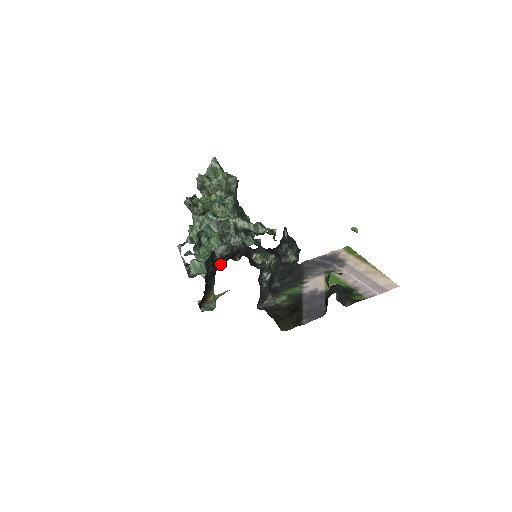
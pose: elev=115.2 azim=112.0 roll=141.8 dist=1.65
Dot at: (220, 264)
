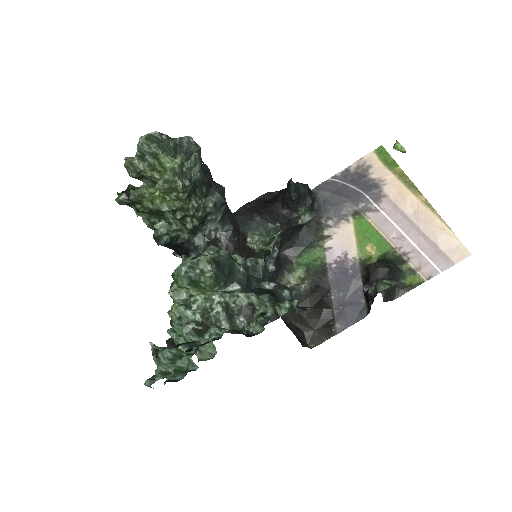
Dot at: occluded
